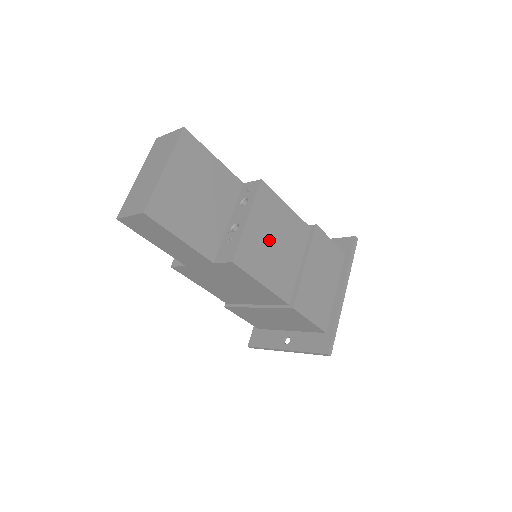
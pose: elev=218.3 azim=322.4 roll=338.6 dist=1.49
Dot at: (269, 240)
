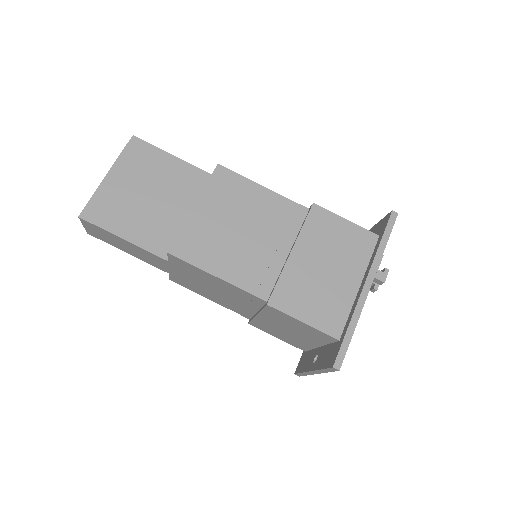
Dot at: (230, 227)
